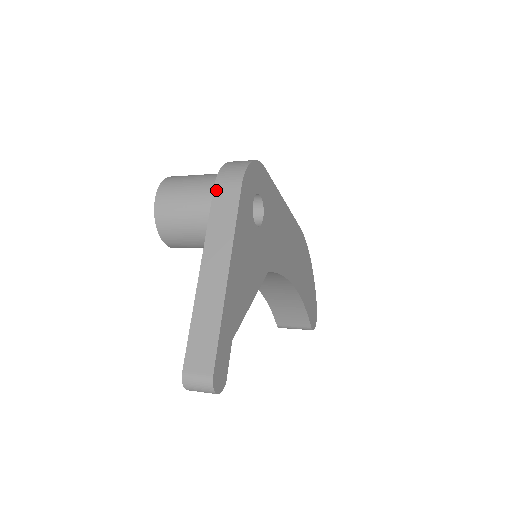
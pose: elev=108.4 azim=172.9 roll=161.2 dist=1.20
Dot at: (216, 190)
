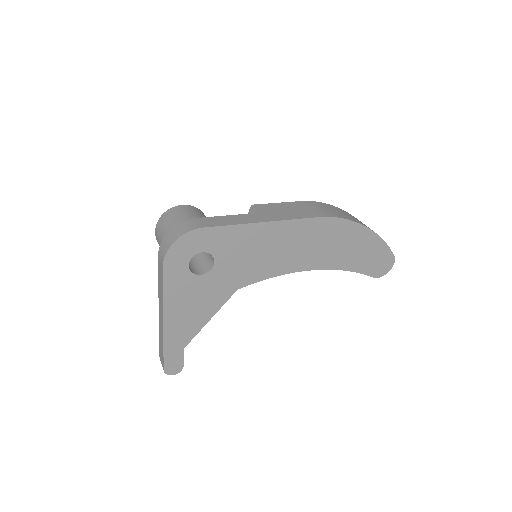
Dot at: (158, 260)
